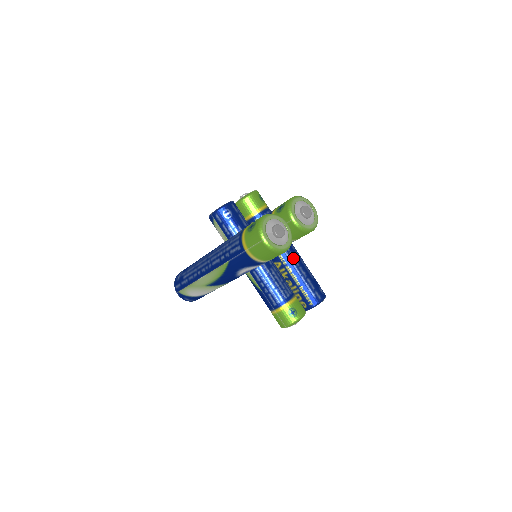
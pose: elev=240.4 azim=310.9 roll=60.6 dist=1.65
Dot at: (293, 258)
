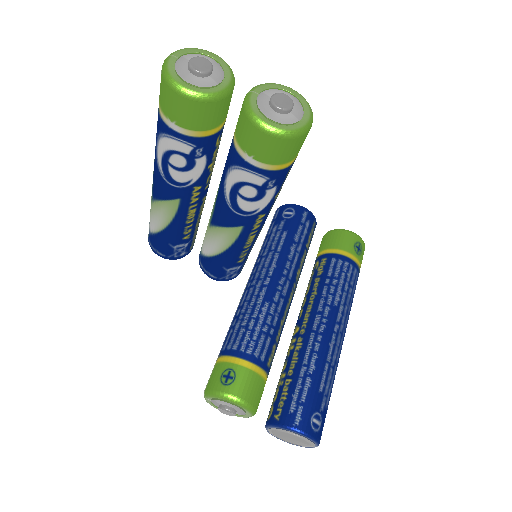
Dot at: (319, 335)
